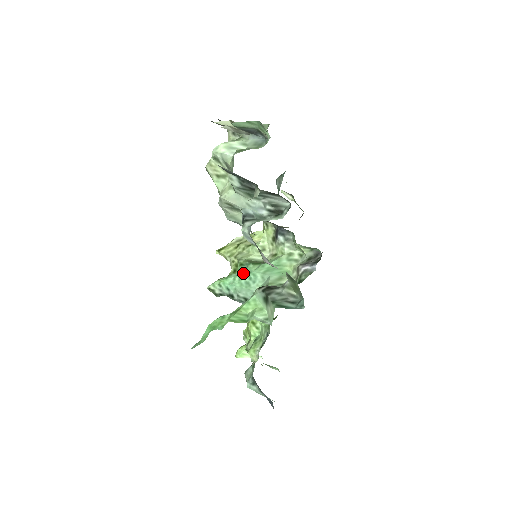
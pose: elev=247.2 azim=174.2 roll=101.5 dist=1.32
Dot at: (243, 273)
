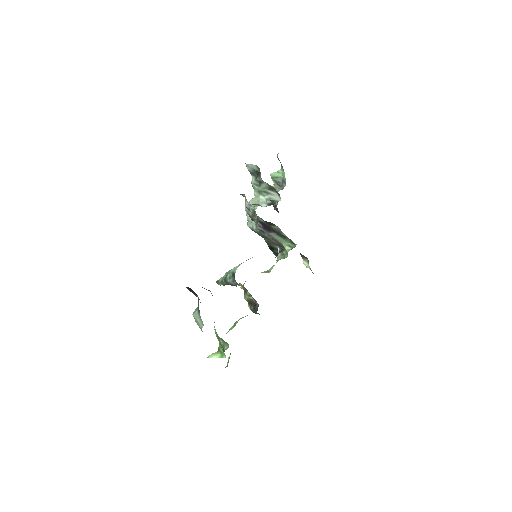
Dot at: occluded
